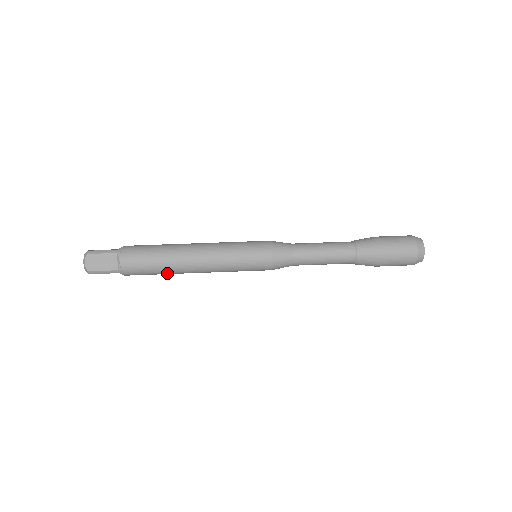
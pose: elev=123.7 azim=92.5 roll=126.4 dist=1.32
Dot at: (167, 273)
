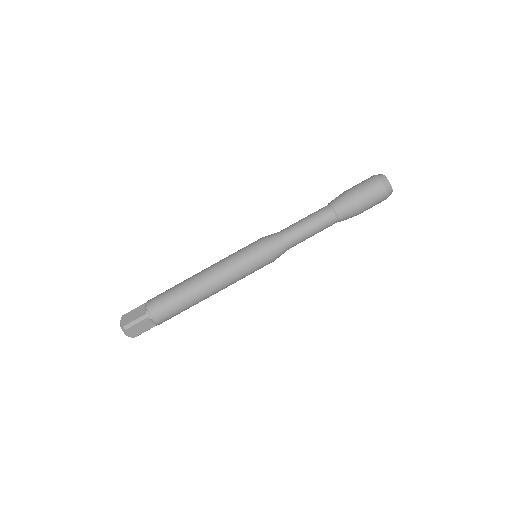
Dot at: occluded
